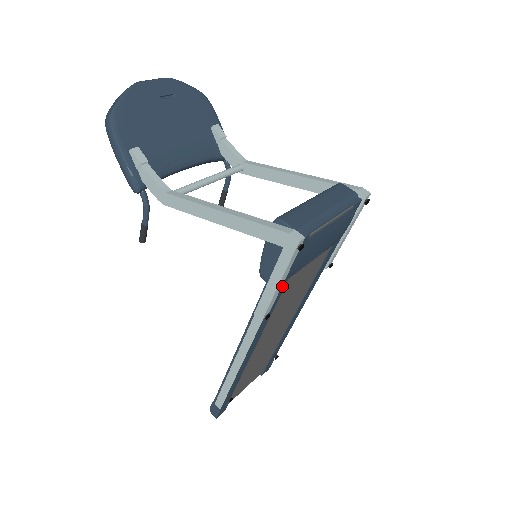
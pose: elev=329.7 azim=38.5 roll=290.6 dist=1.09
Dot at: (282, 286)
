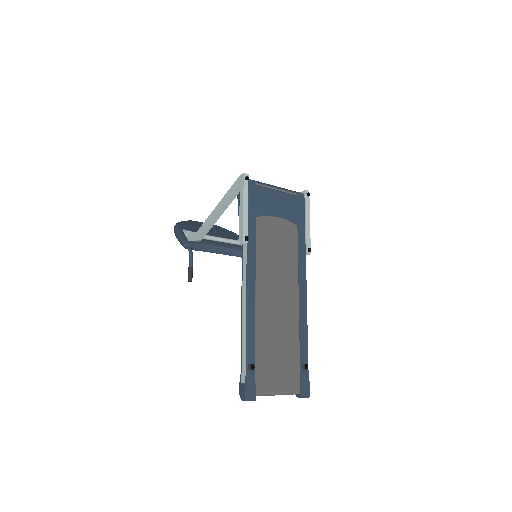
Dot at: (252, 220)
